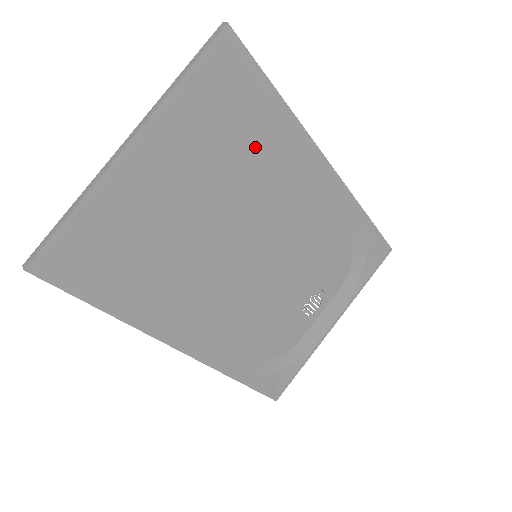
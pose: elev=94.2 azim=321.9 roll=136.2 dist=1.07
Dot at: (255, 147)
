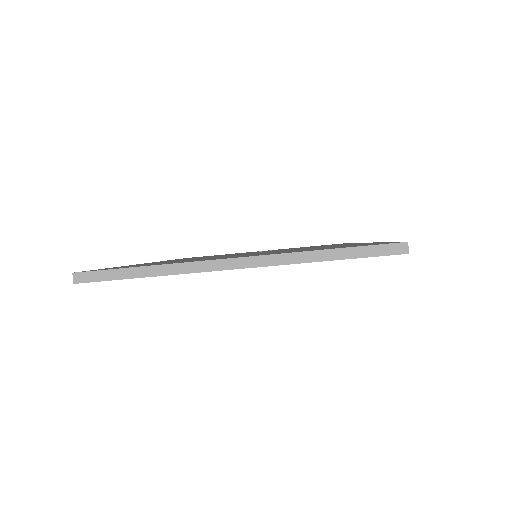
Dot at: occluded
